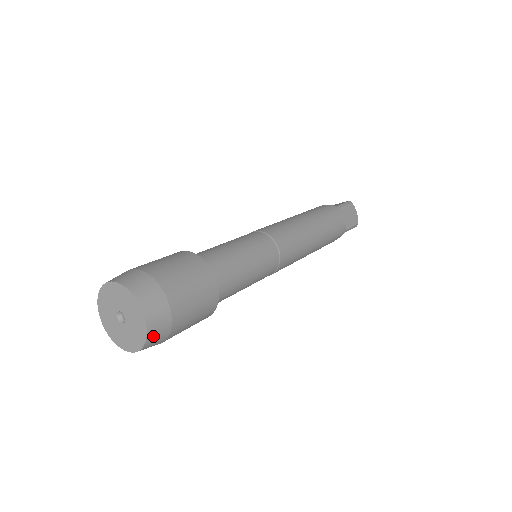
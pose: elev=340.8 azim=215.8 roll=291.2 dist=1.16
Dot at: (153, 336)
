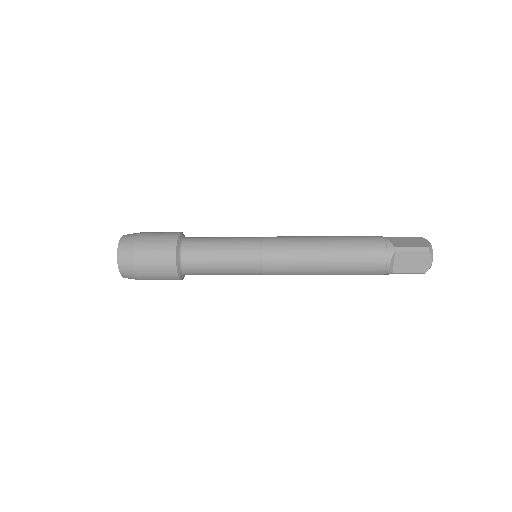
Dot at: (127, 277)
